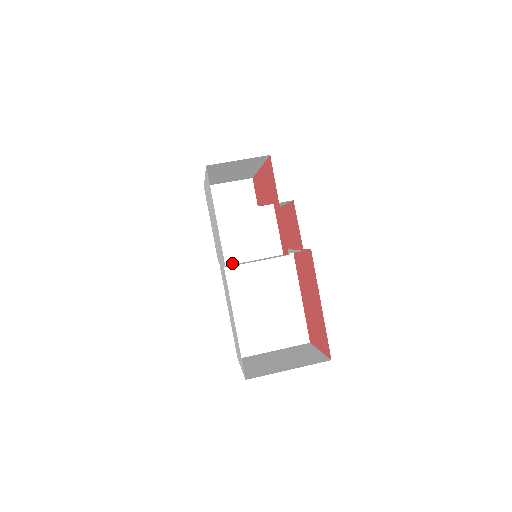
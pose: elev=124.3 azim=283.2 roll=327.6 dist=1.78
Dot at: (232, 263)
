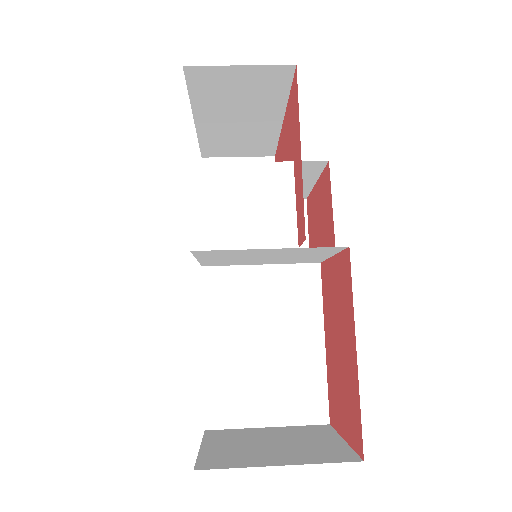
Dot at: (205, 248)
